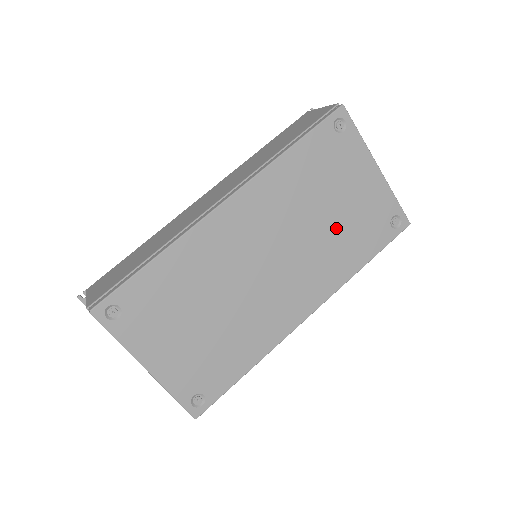
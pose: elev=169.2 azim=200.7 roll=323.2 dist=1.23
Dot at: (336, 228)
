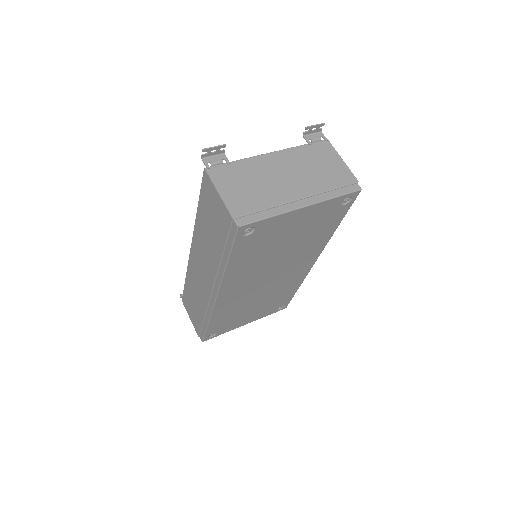
Dot at: (299, 242)
